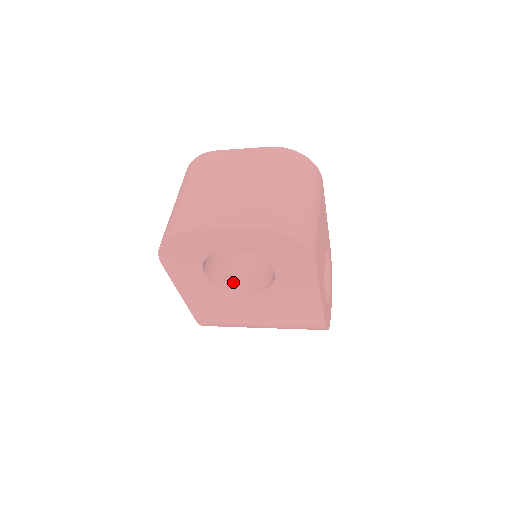
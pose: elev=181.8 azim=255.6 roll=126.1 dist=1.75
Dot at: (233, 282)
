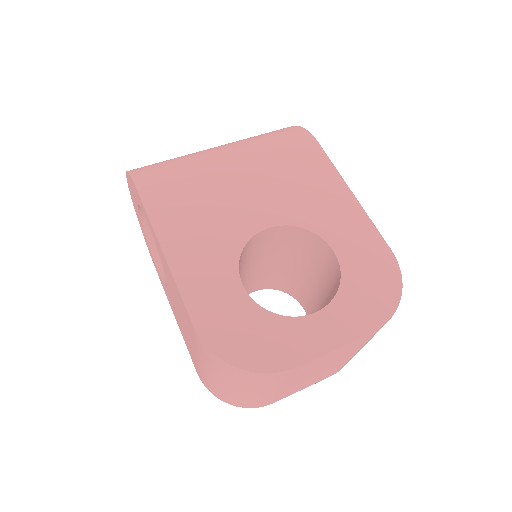
Dot at: occluded
